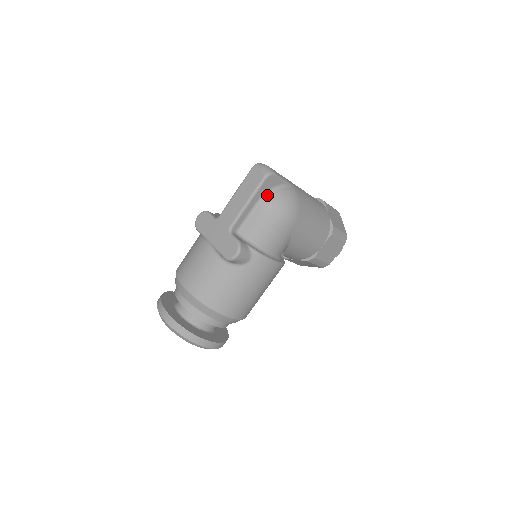
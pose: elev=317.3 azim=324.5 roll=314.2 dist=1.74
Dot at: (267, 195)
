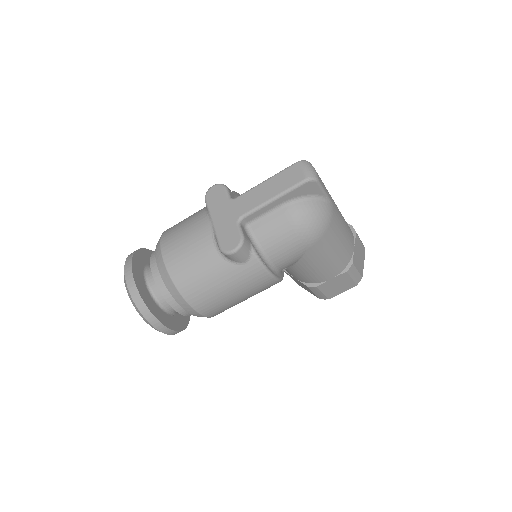
Dot at: (298, 200)
